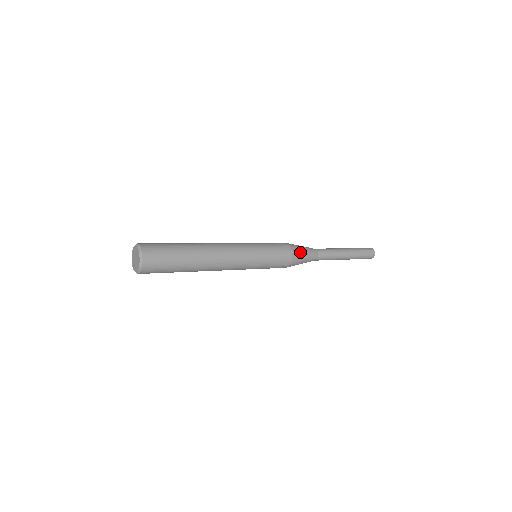
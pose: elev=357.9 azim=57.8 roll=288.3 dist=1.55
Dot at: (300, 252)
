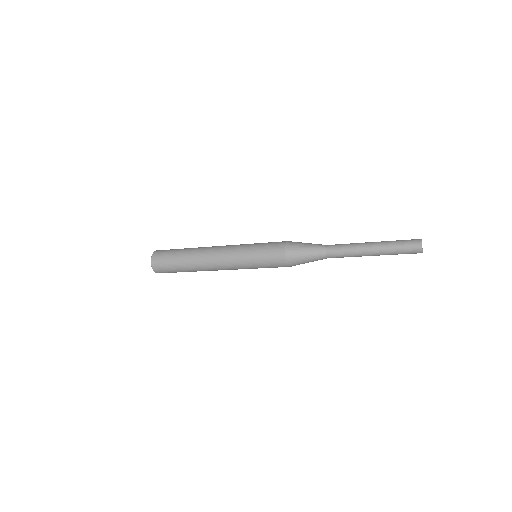
Dot at: (298, 245)
